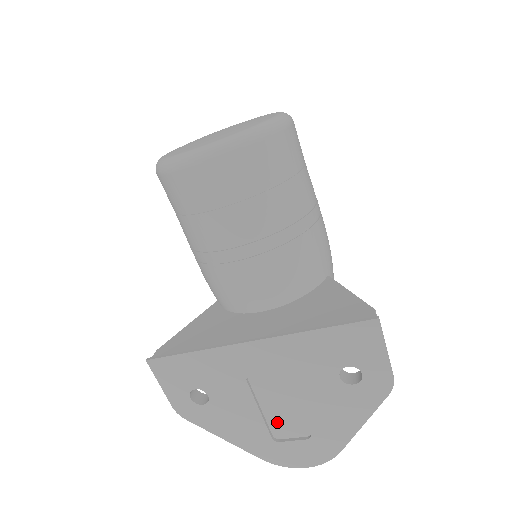
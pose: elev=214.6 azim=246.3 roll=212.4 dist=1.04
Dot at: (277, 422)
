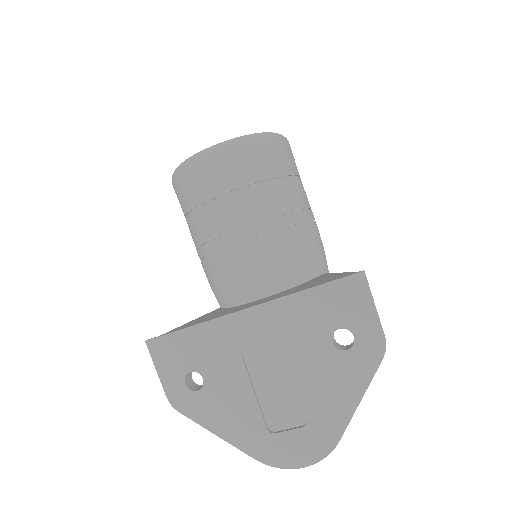
Dot at: (272, 408)
